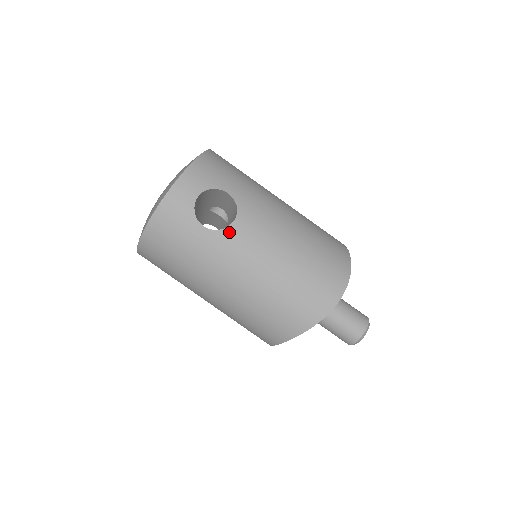
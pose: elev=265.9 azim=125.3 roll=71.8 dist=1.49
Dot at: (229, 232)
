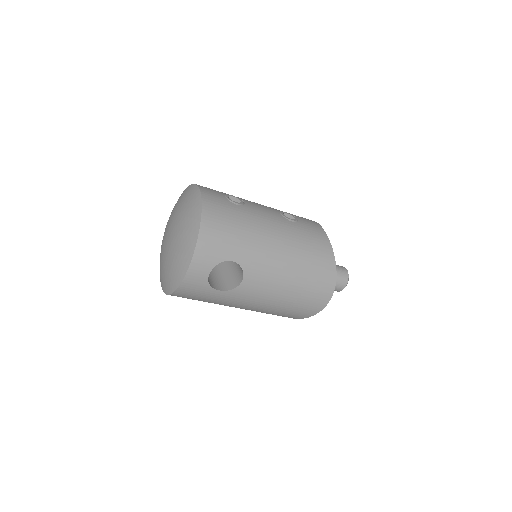
Dot at: (240, 289)
